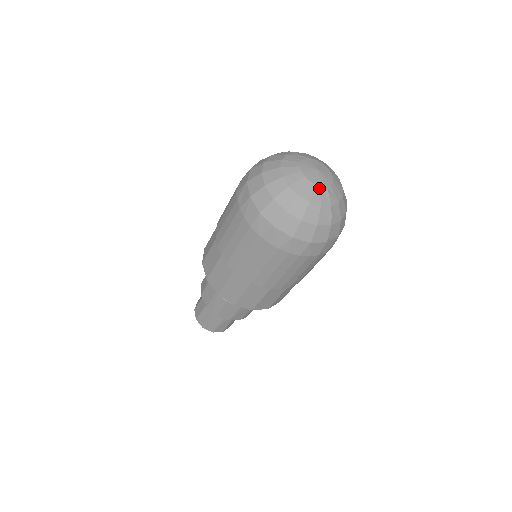
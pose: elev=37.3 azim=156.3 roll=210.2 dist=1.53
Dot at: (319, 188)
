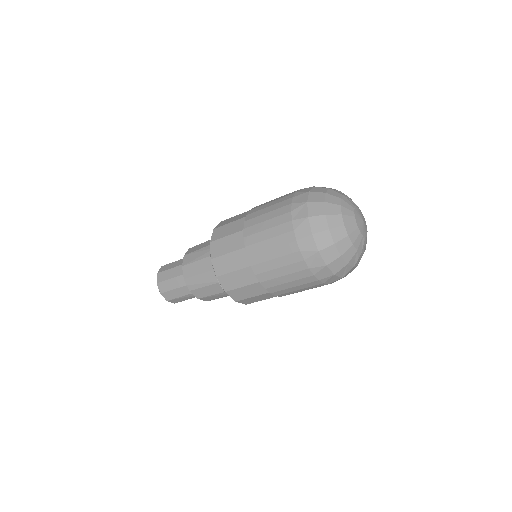
Dot at: (361, 236)
